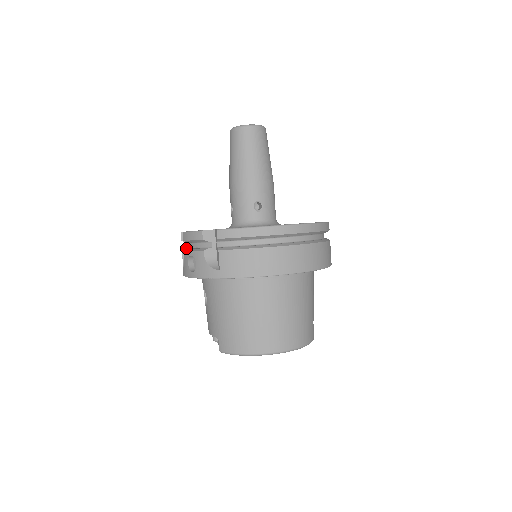
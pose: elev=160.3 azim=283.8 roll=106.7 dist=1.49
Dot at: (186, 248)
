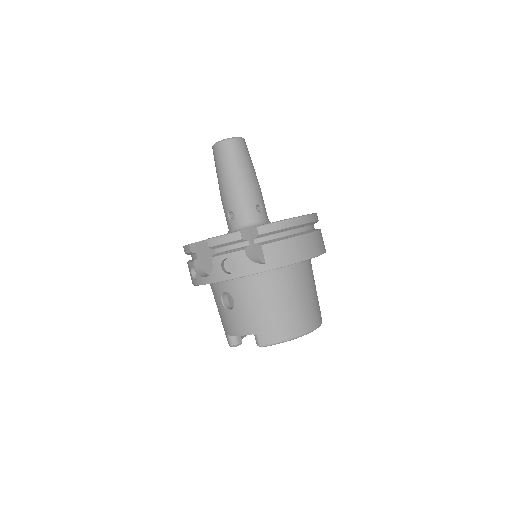
Dot at: (196, 259)
